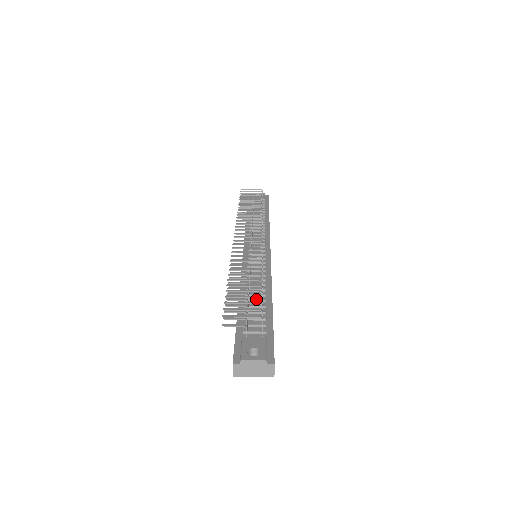
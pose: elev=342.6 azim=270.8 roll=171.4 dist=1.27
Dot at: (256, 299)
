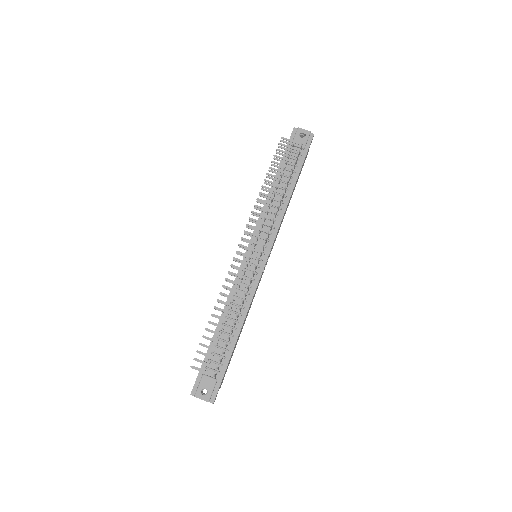
Dot at: (228, 331)
